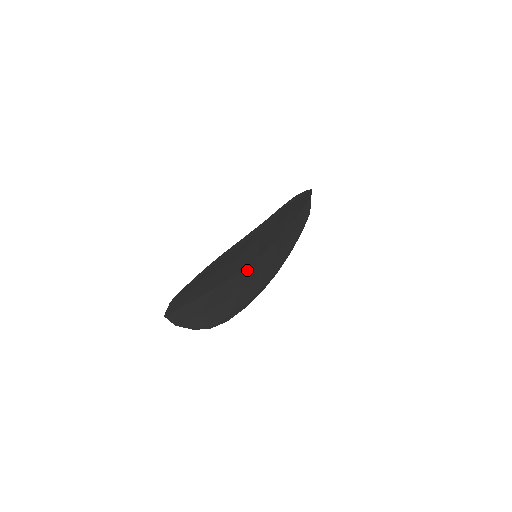
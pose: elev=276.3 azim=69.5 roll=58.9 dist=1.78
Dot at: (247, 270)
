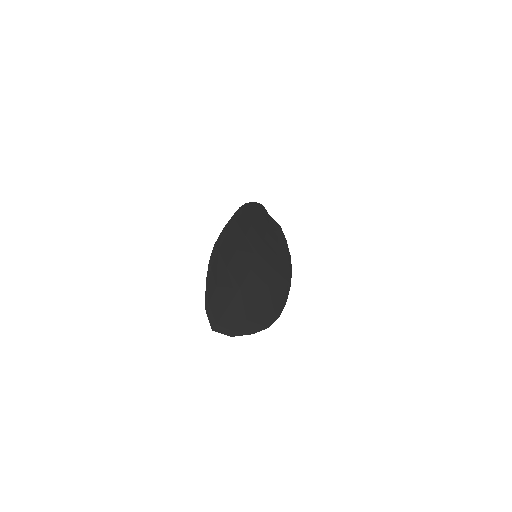
Dot at: (257, 267)
